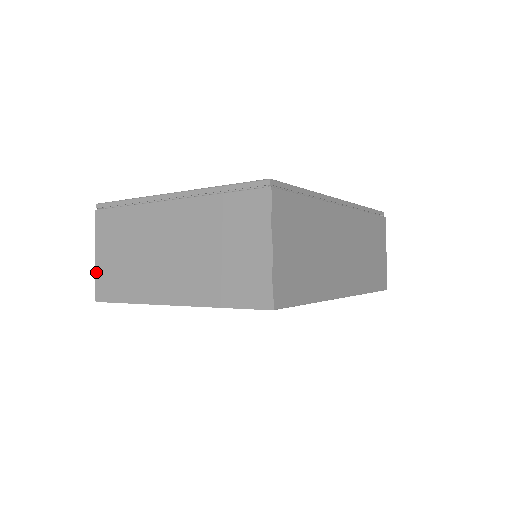
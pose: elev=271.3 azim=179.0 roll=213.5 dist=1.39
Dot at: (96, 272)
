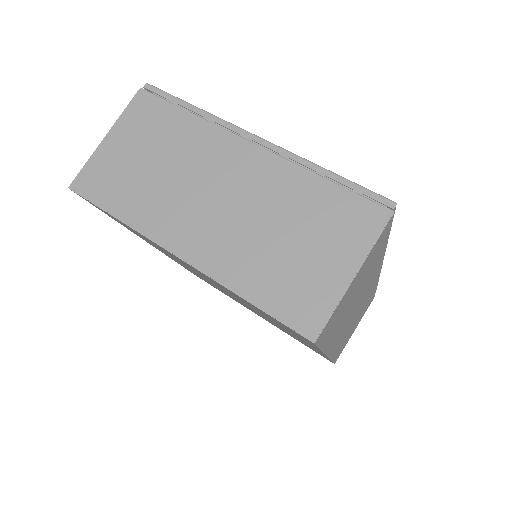
Dot at: (93, 155)
